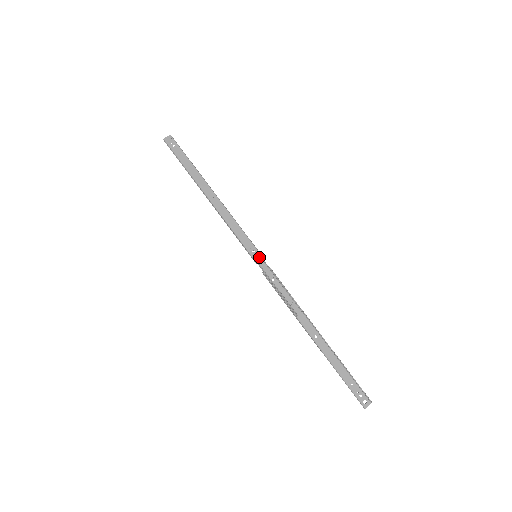
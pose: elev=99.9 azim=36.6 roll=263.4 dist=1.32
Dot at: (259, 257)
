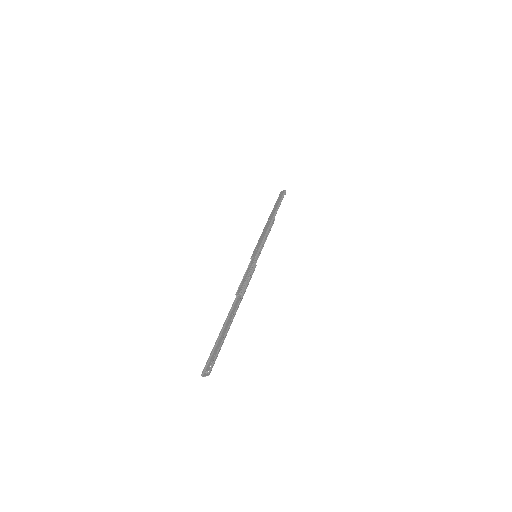
Dot at: (254, 255)
